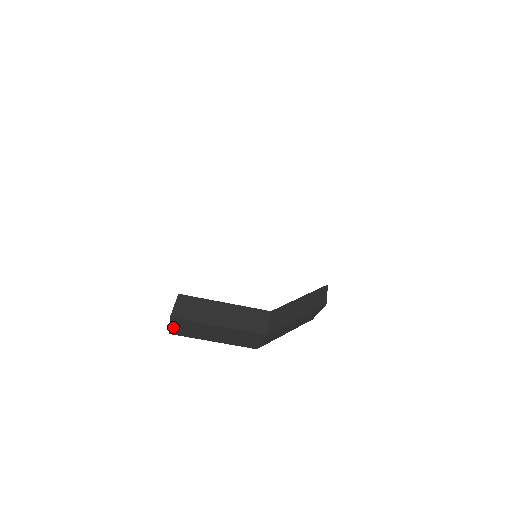
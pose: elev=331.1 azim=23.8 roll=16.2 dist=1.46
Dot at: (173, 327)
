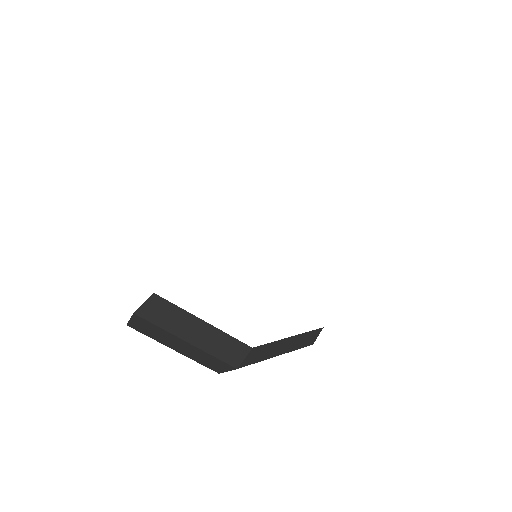
Dot at: (133, 322)
